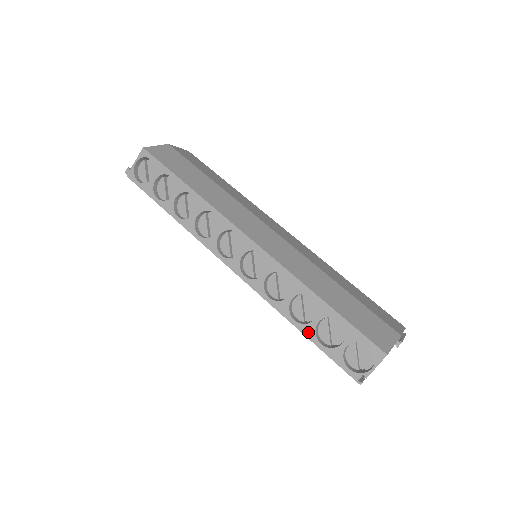
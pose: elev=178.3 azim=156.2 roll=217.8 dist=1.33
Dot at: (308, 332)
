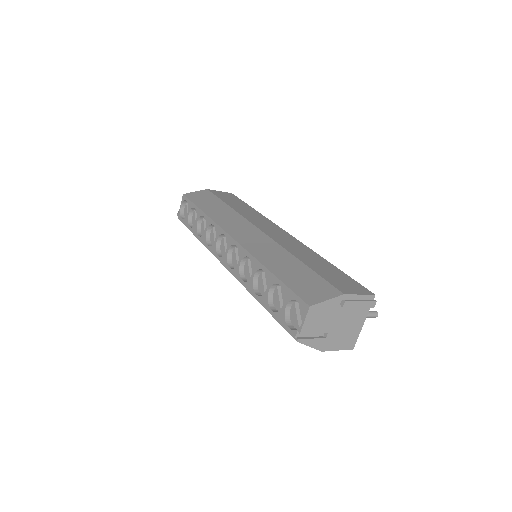
Dot at: (264, 302)
